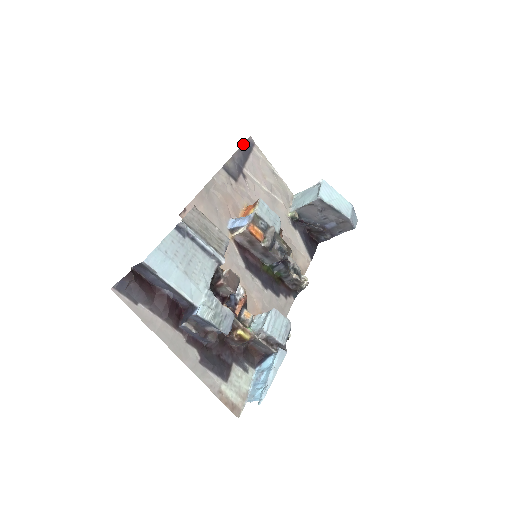
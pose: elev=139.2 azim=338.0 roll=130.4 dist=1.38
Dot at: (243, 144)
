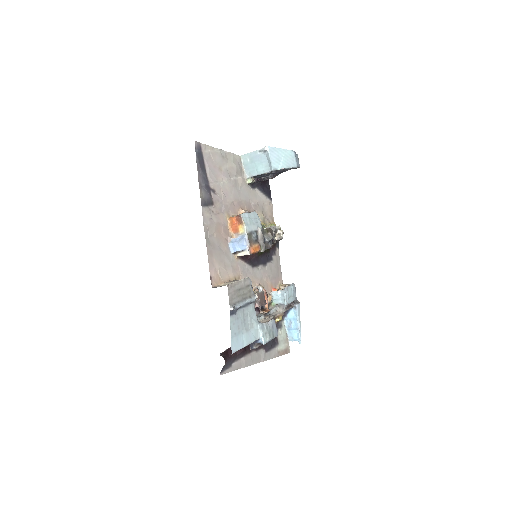
Dot at: (196, 158)
